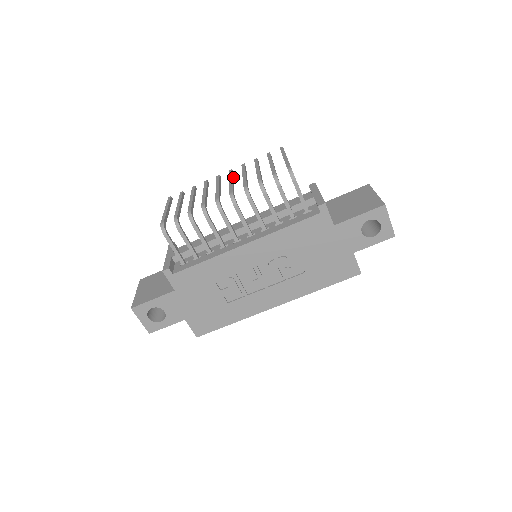
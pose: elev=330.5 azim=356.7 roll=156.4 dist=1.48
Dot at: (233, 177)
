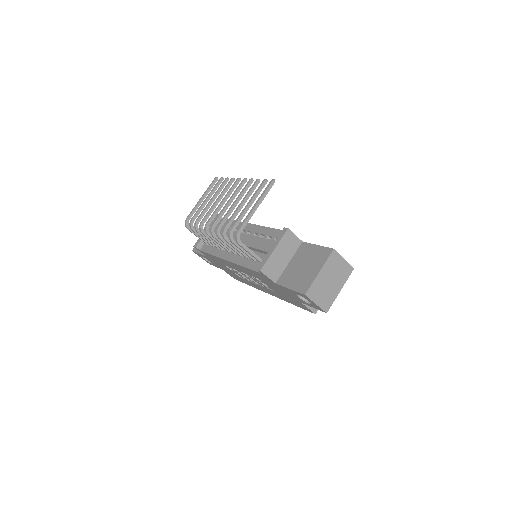
Dot at: occluded
